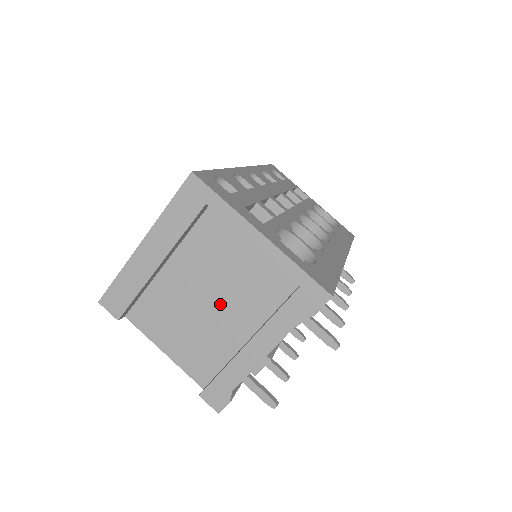
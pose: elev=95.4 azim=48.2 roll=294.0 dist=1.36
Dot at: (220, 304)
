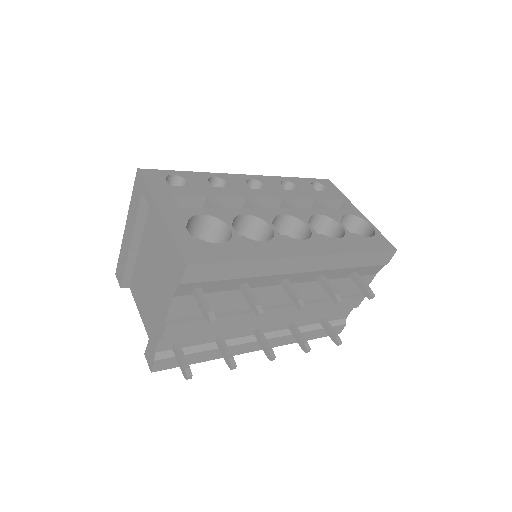
Dot at: (157, 277)
